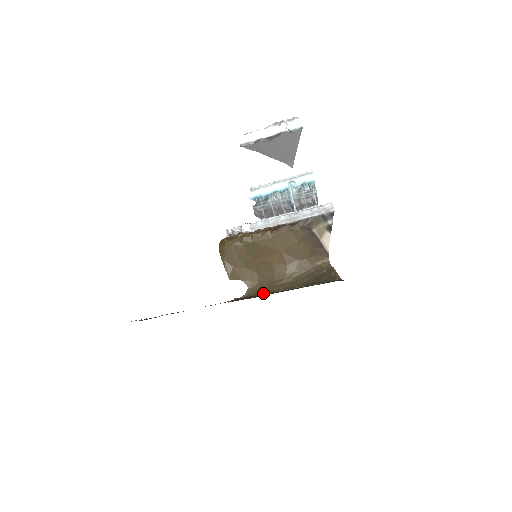
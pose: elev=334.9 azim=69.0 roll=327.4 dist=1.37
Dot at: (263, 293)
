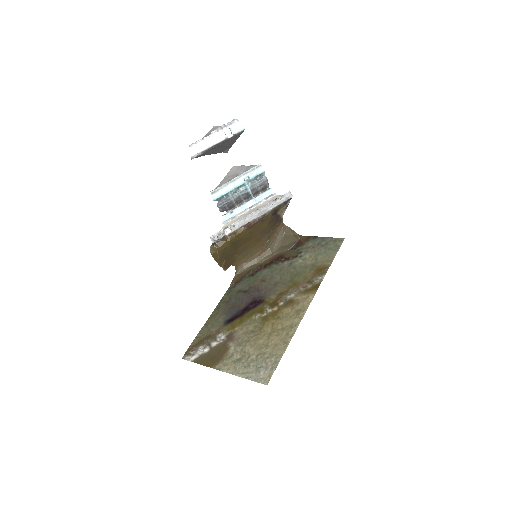
Dot at: (250, 267)
